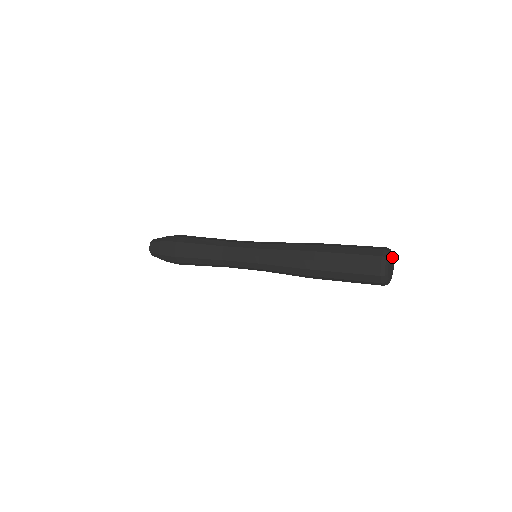
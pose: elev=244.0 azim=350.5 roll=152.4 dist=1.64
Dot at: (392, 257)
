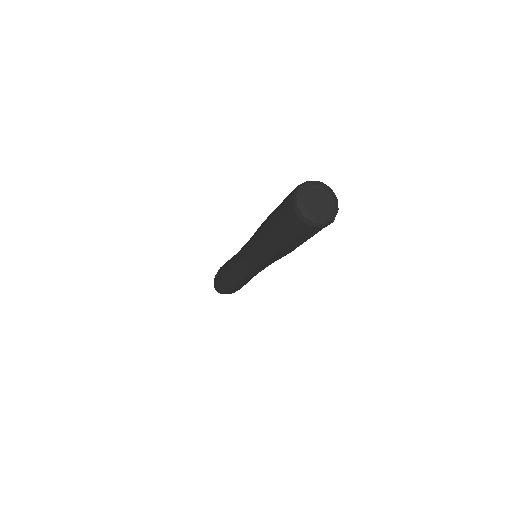
Dot at: (317, 188)
